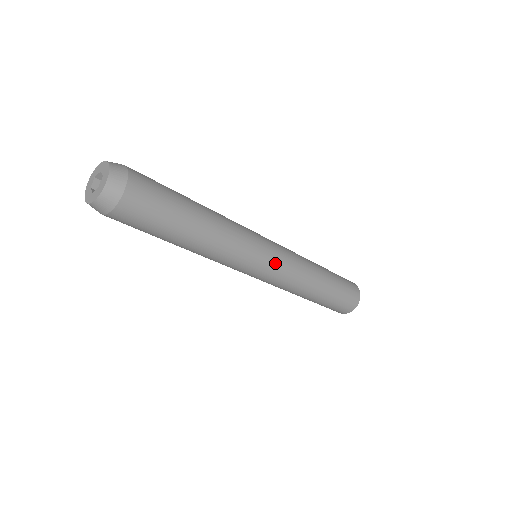
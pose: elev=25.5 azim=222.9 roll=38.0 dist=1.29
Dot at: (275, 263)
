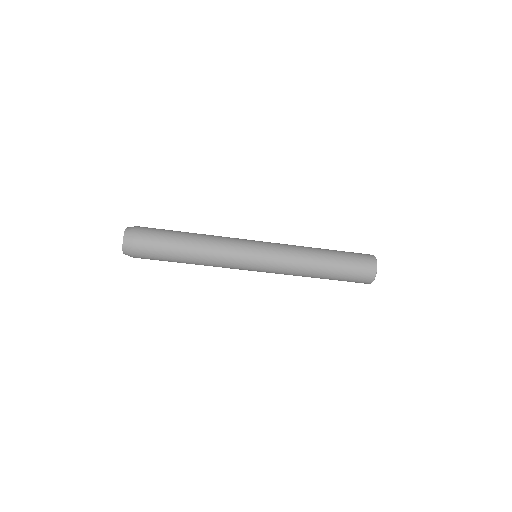
Dot at: (265, 247)
